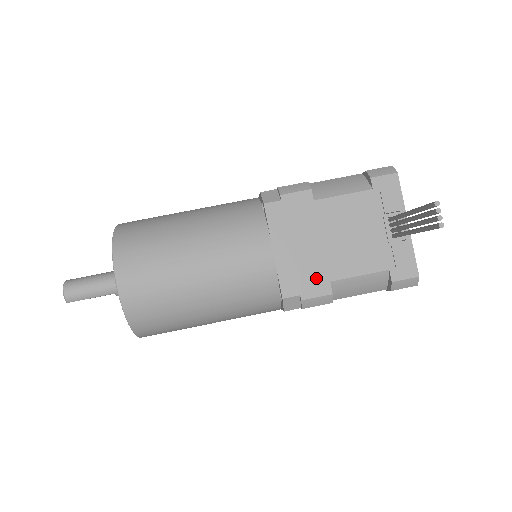
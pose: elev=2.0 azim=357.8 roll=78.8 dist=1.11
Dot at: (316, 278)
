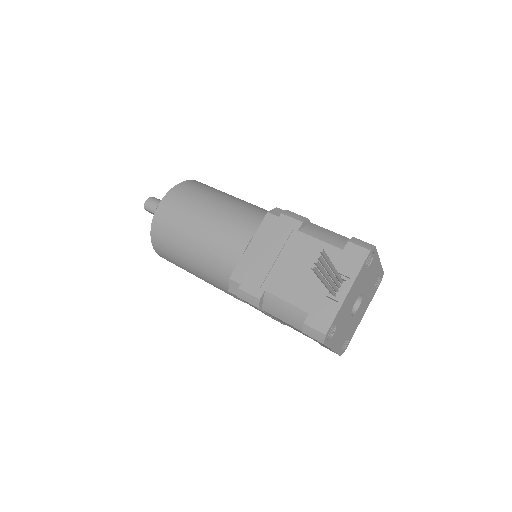
Dot at: (259, 281)
